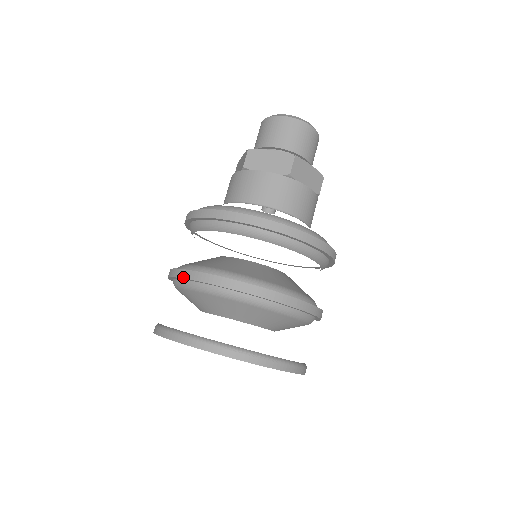
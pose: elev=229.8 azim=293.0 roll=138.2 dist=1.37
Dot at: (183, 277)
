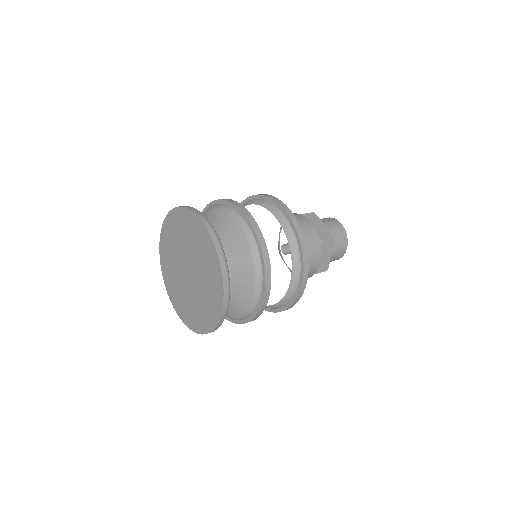
Dot at: (232, 202)
